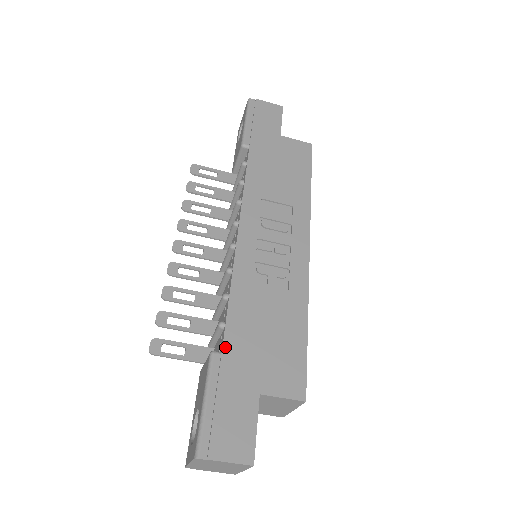
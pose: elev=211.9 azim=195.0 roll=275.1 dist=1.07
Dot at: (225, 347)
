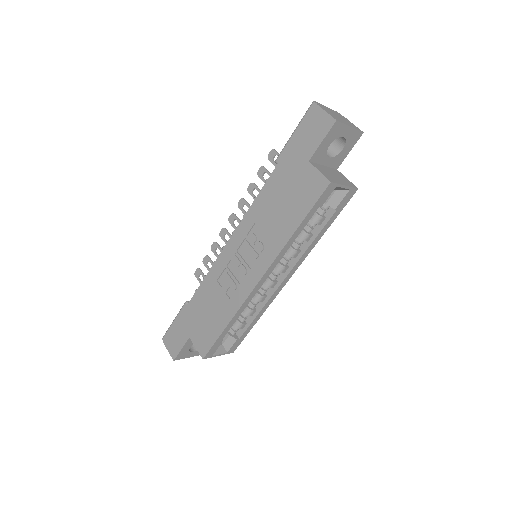
Dot at: (189, 304)
